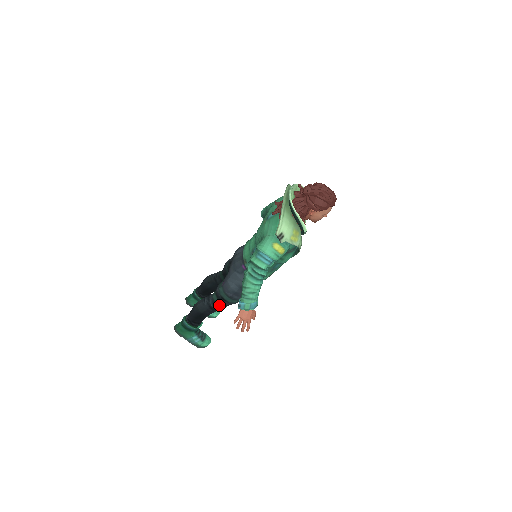
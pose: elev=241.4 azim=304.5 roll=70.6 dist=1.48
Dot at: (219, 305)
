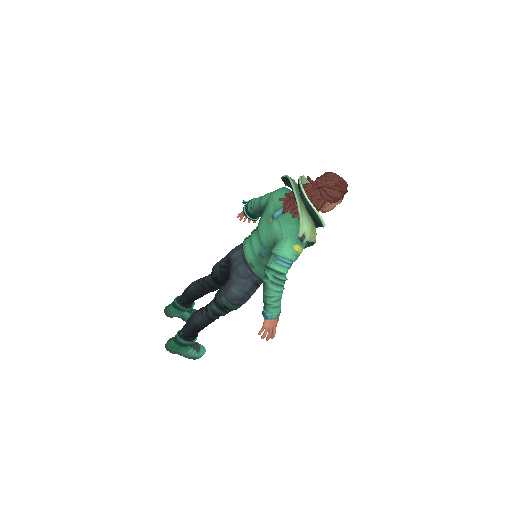
Dot at: (220, 314)
